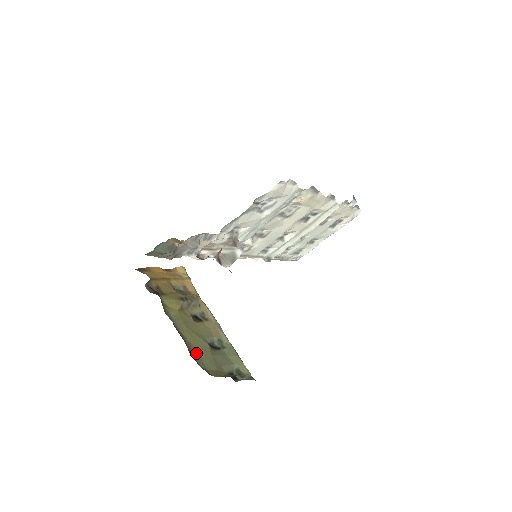
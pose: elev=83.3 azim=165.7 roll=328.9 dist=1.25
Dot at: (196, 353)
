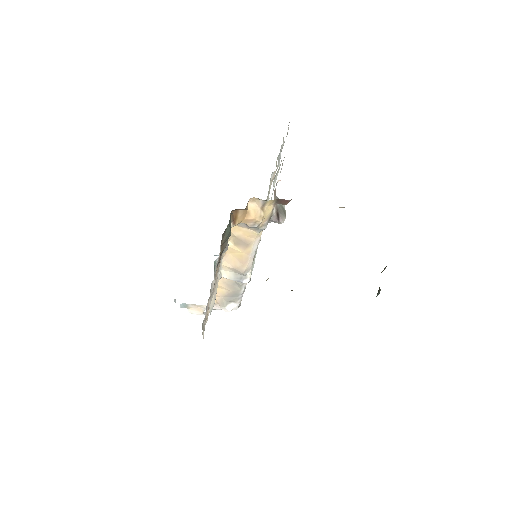
Dot at: occluded
